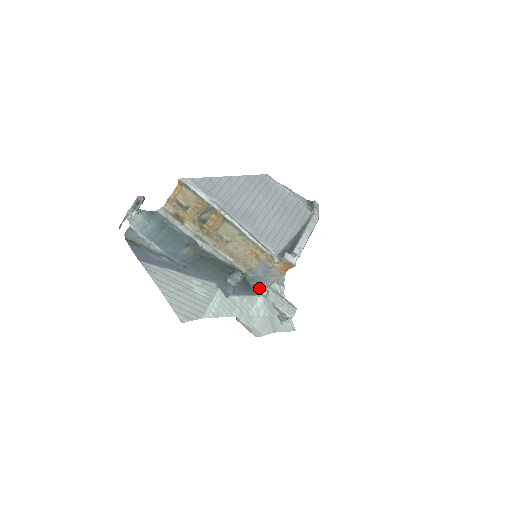
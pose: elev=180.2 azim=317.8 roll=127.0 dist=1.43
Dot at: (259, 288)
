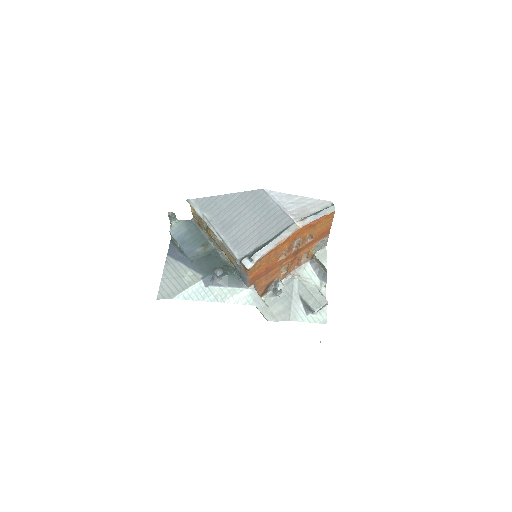
Dot at: (245, 282)
